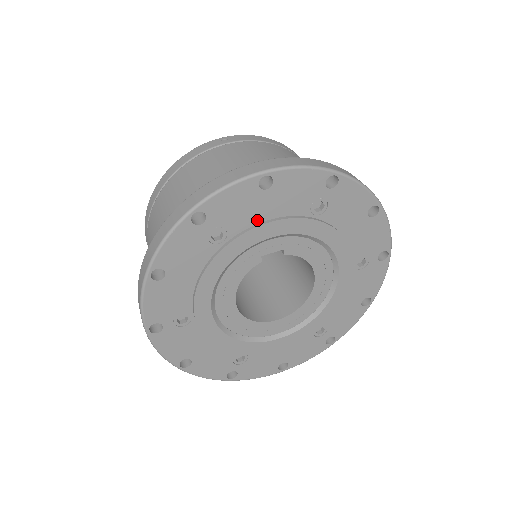
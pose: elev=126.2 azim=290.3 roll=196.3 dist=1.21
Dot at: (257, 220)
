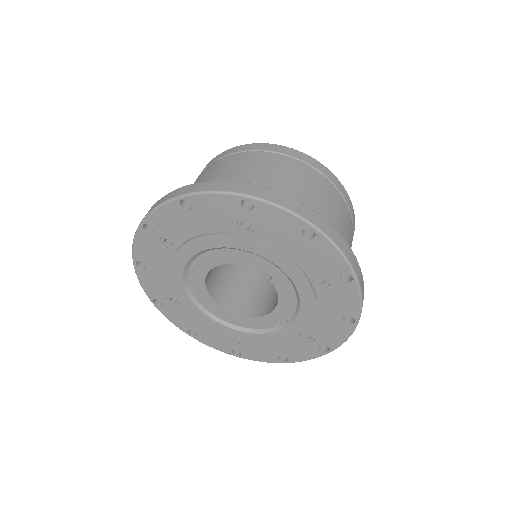
Dot at: (278, 245)
